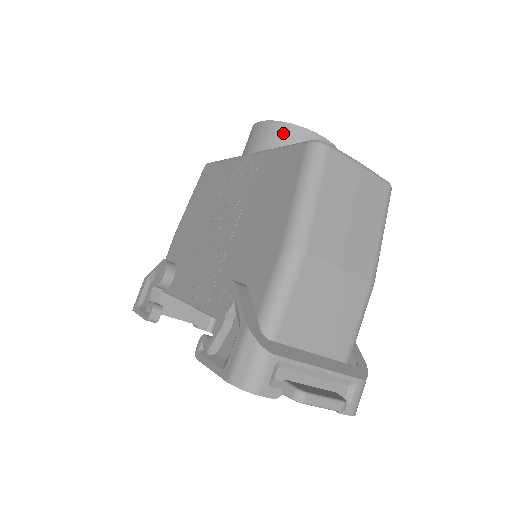
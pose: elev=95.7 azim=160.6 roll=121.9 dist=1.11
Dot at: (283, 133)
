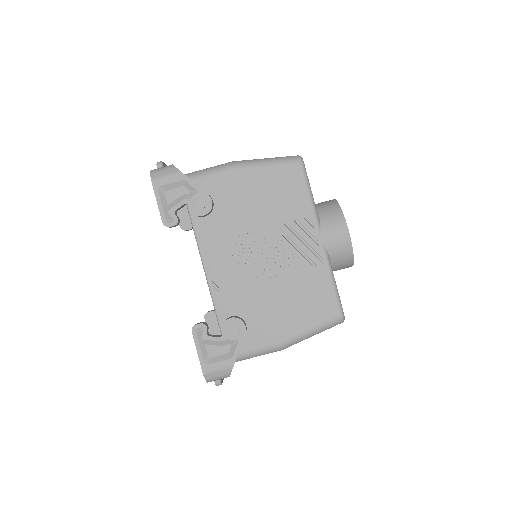
Dot at: (346, 258)
